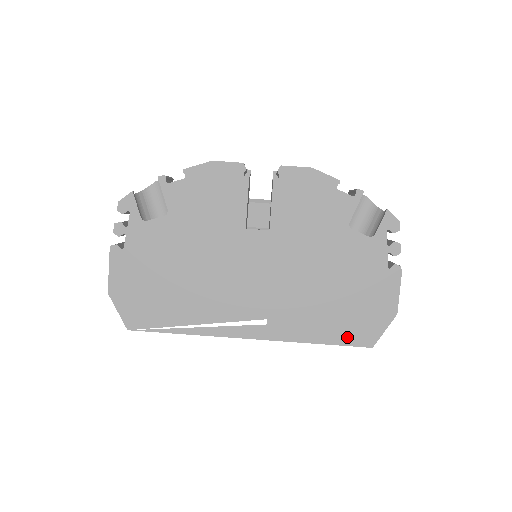
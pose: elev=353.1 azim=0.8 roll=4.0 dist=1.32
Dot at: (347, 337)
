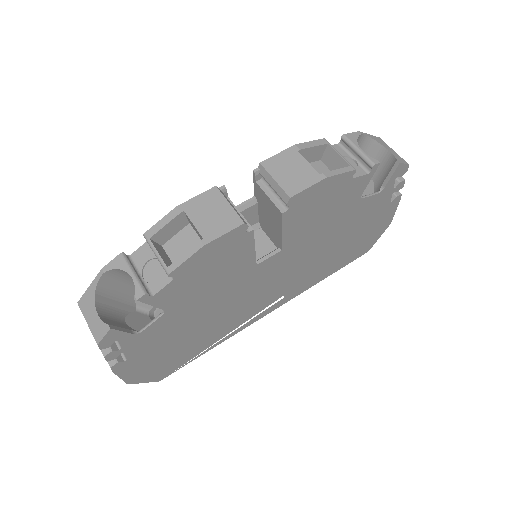
Dot at: (350, 260)
